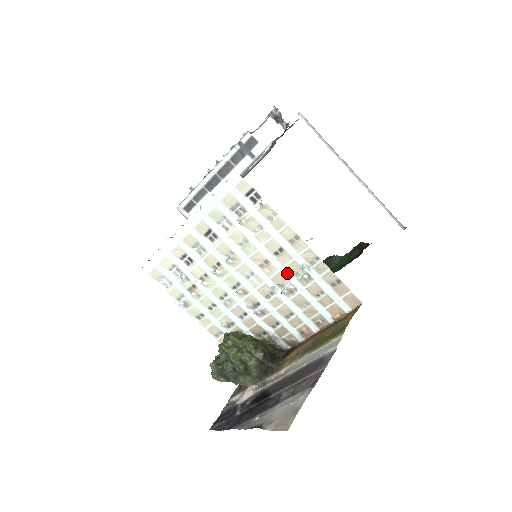
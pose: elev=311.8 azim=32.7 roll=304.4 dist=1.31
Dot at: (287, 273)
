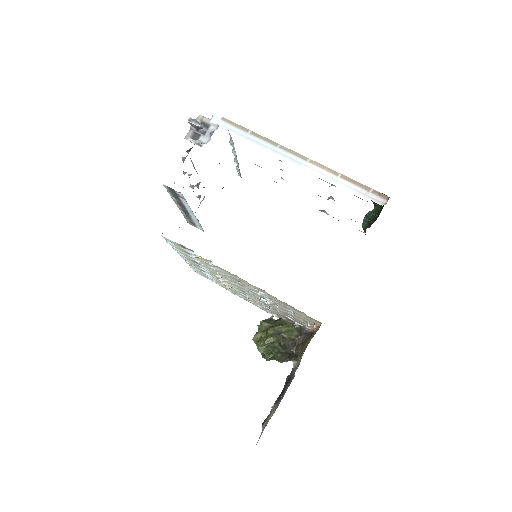
Dot at: occluded
